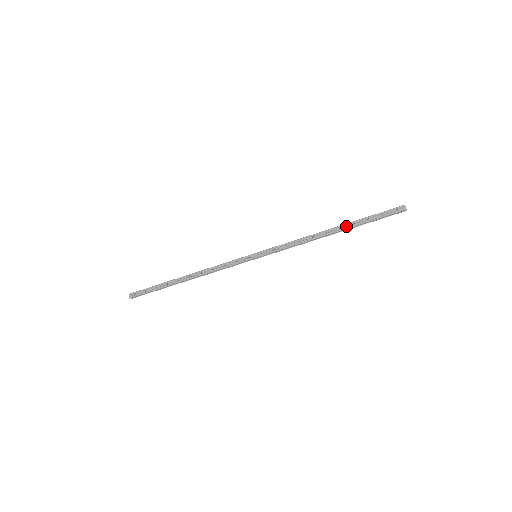
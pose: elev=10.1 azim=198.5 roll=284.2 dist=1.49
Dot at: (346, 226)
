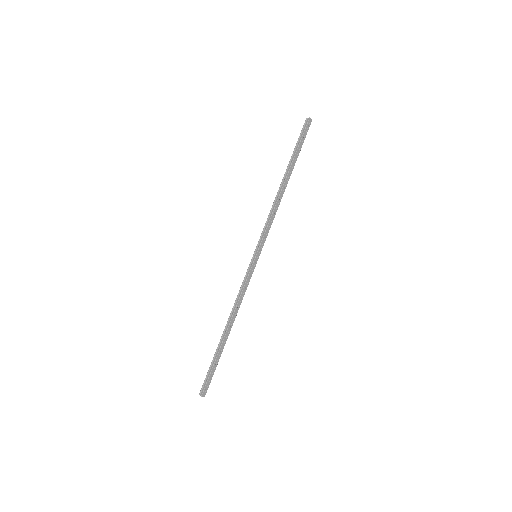
Dot at: (291, 170)
